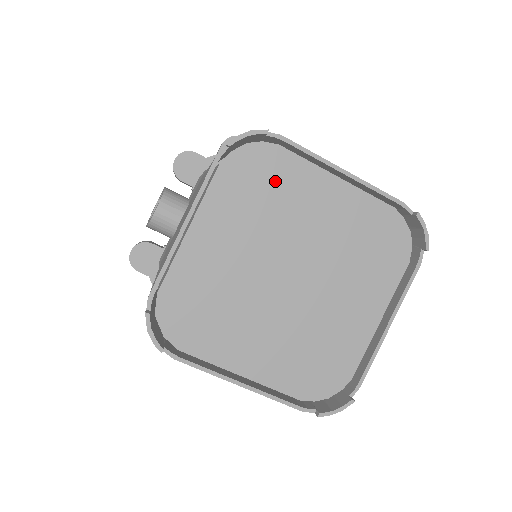
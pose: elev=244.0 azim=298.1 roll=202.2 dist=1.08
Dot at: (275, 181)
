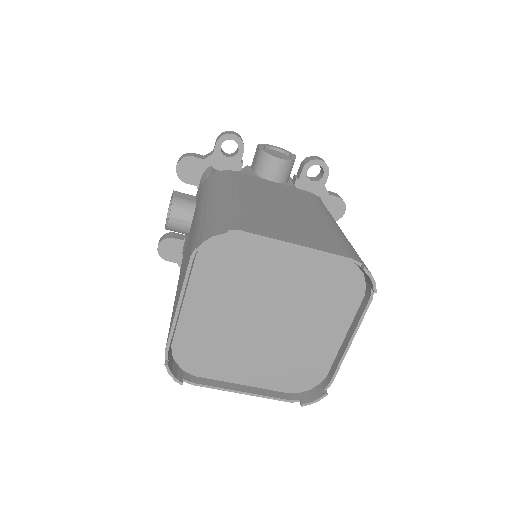
Dot at: (243, 259)
